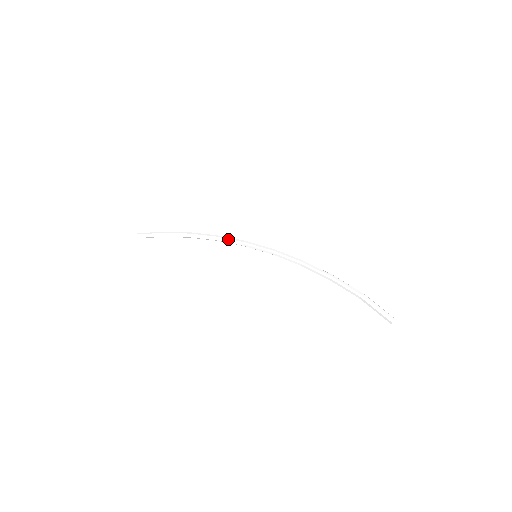
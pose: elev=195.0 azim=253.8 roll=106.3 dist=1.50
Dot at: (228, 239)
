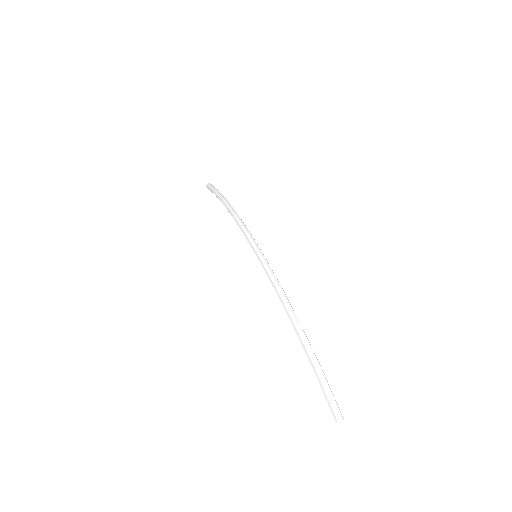
Dot at: occluded
